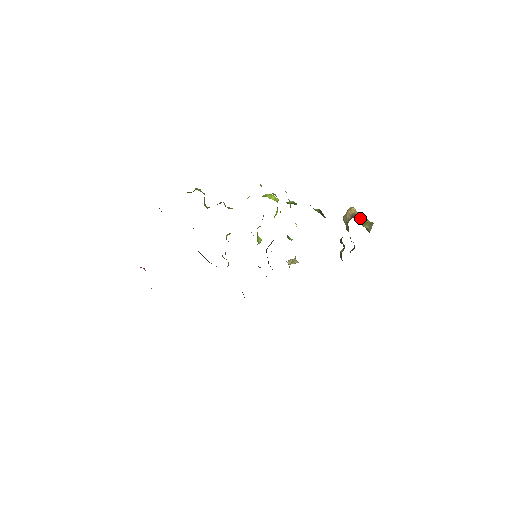
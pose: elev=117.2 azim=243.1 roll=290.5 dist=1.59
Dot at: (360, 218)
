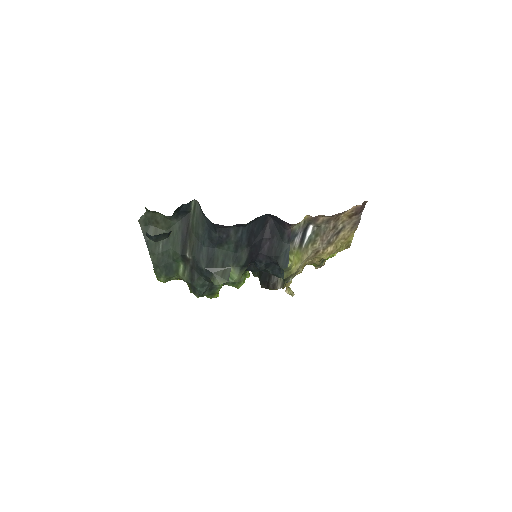
Dot at: occluded
